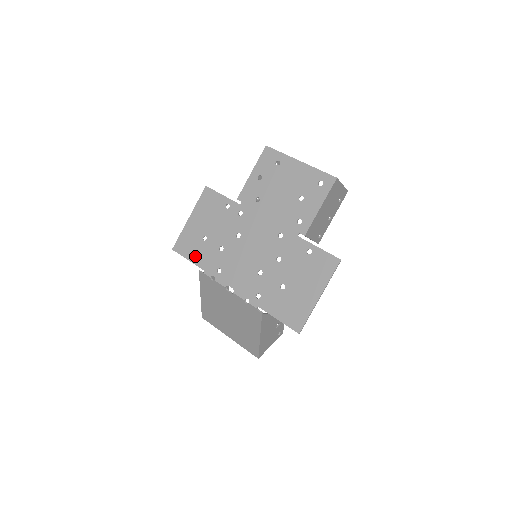
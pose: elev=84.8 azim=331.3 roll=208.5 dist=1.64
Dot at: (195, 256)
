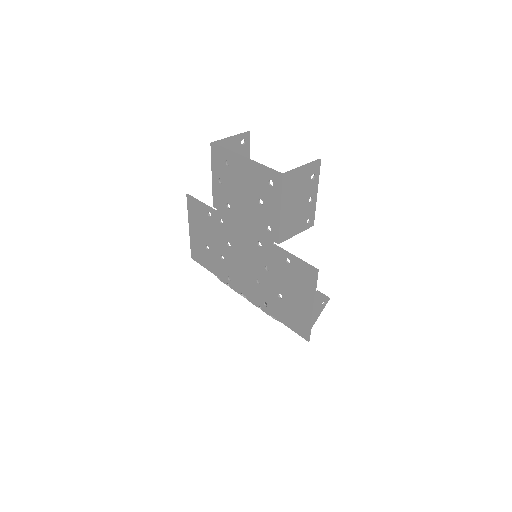
Dot at: (208, 265)
